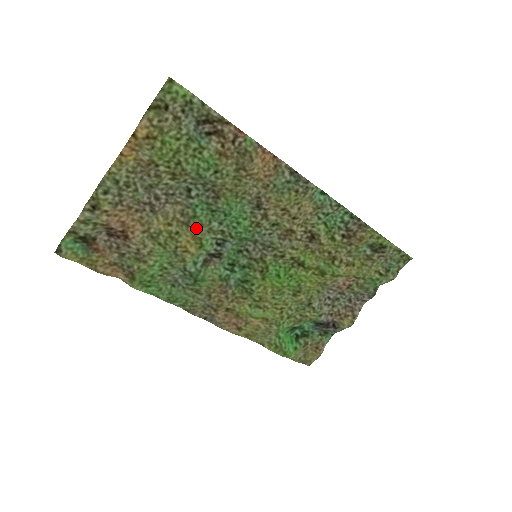
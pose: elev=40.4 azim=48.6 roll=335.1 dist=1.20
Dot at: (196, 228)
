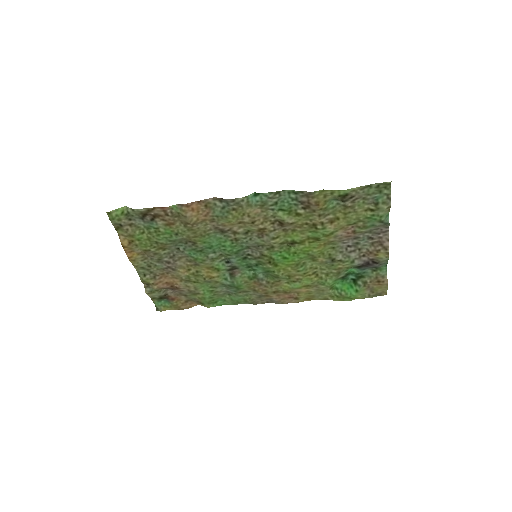
Dot at: (203, 264)
